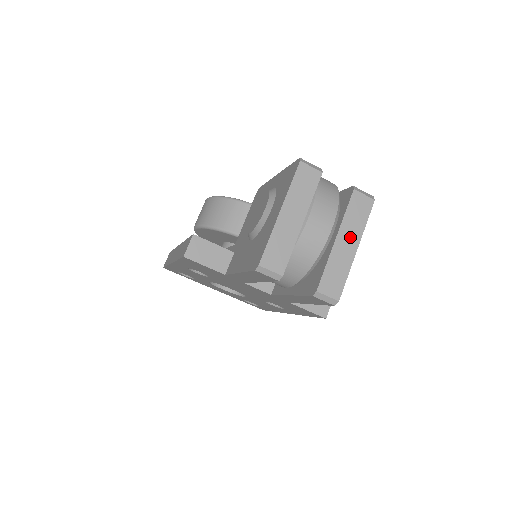
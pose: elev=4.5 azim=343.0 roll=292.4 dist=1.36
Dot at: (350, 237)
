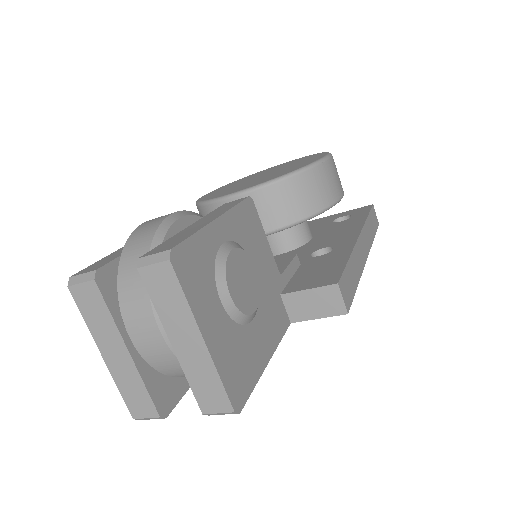
Dot at: (183, 331)
